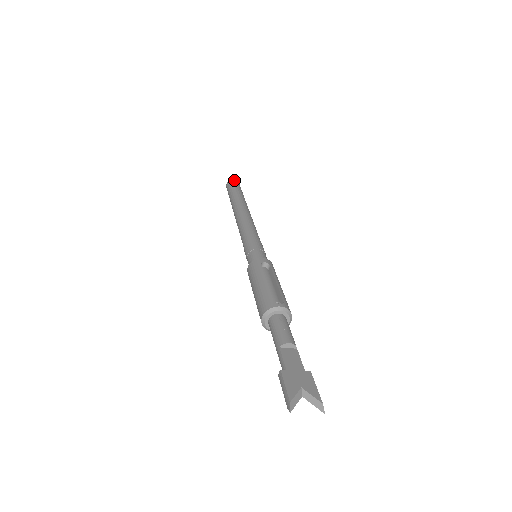
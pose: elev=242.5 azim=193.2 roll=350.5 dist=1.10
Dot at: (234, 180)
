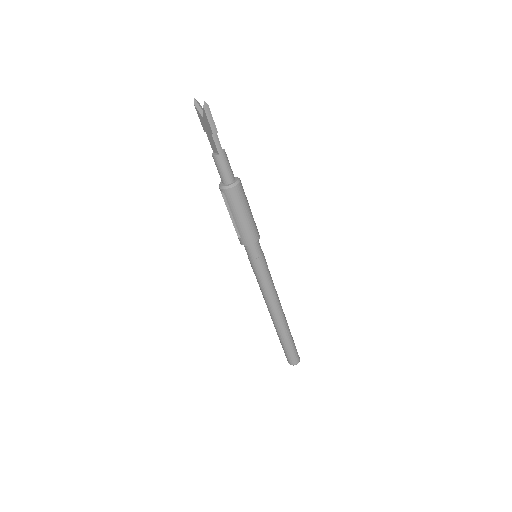
Dot at: occluded
